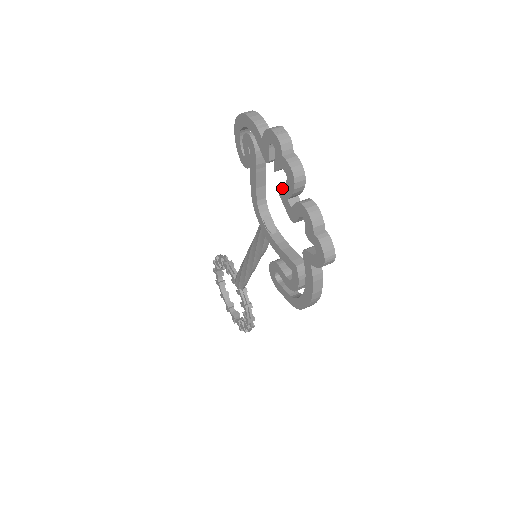
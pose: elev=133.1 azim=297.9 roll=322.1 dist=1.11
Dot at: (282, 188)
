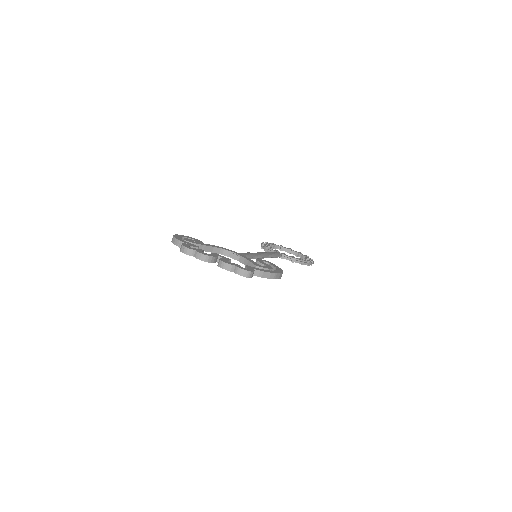
Dot at: occluded
